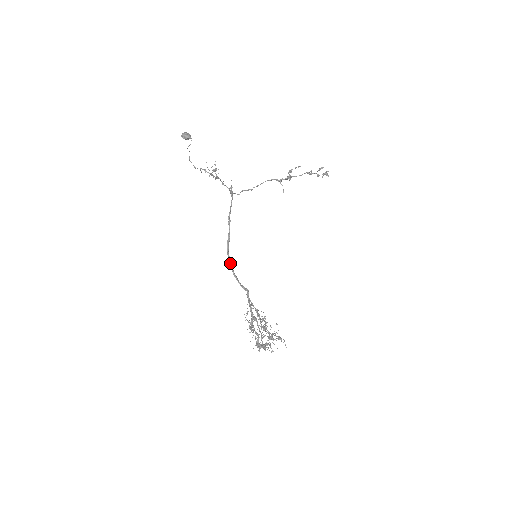
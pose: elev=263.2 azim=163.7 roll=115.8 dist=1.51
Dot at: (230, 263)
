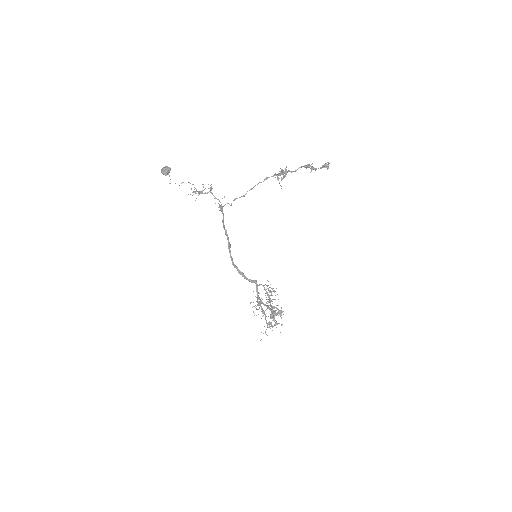
Dot at: (233, 264)
